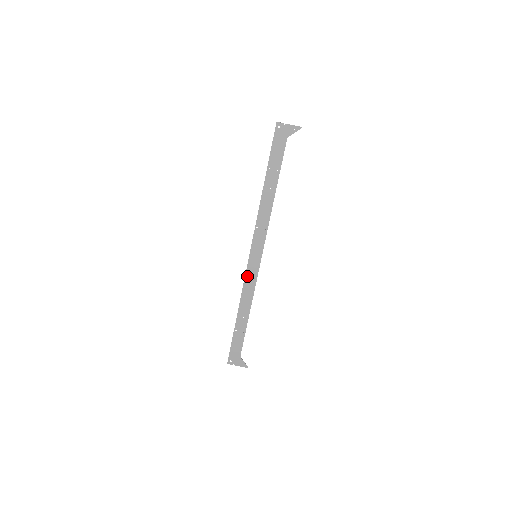
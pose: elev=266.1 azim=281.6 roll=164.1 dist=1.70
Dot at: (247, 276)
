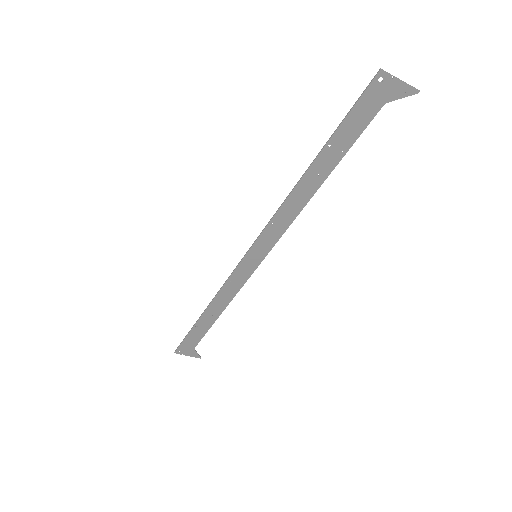
Dot at: (233, 276)
